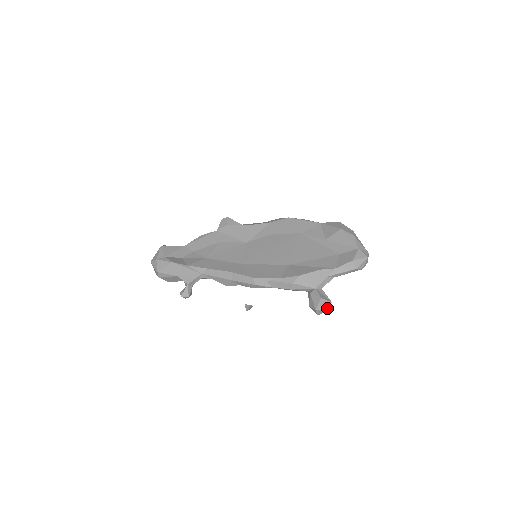
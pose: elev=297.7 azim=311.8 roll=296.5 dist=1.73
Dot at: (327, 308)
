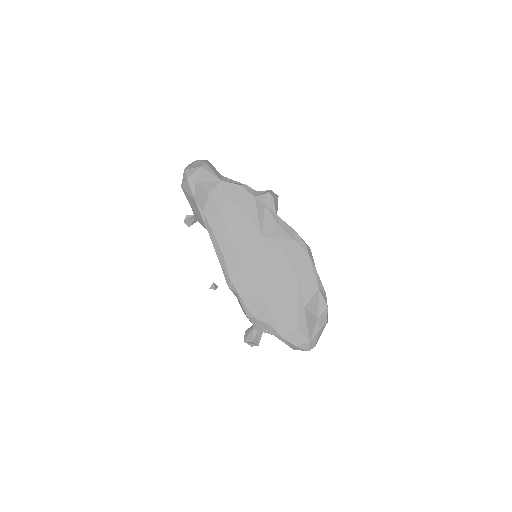
Dot at: (252, 345)
